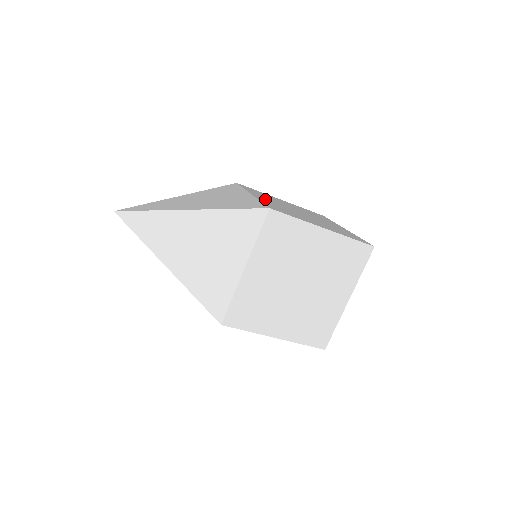
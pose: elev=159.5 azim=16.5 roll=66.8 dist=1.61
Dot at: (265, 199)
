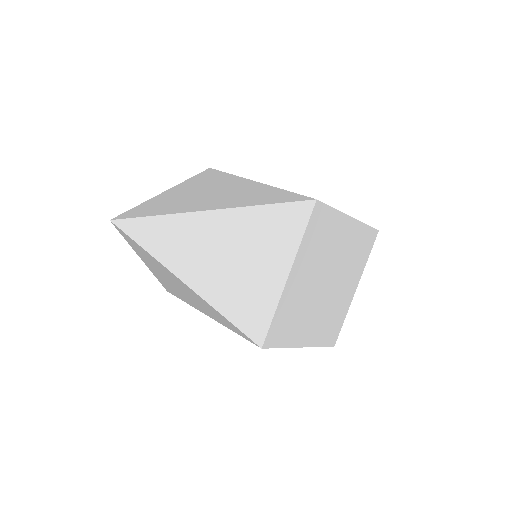
Dot at: occluded
